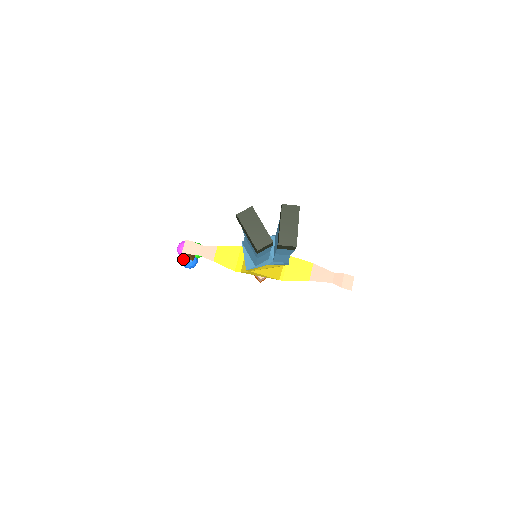
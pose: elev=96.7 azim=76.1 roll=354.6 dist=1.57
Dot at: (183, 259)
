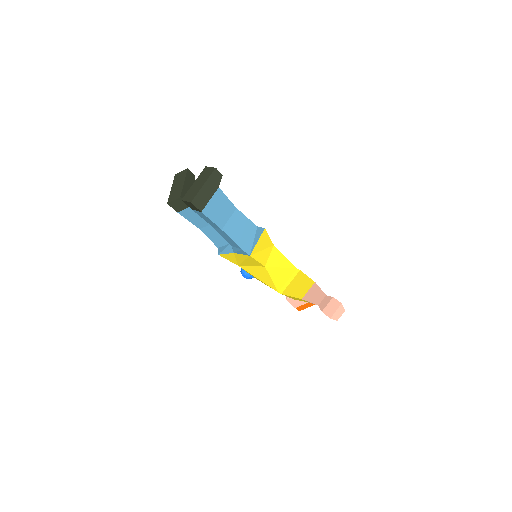
Dot at: occluded
